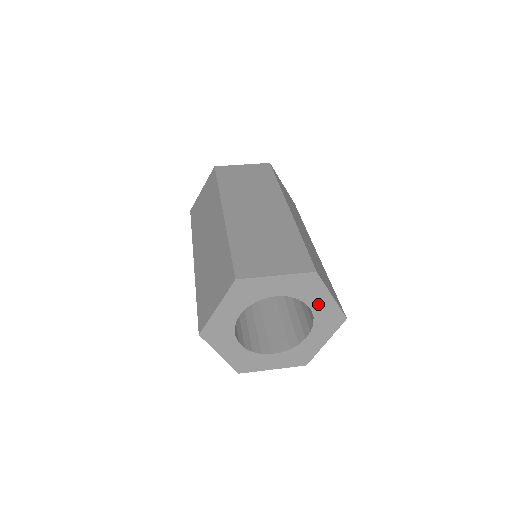
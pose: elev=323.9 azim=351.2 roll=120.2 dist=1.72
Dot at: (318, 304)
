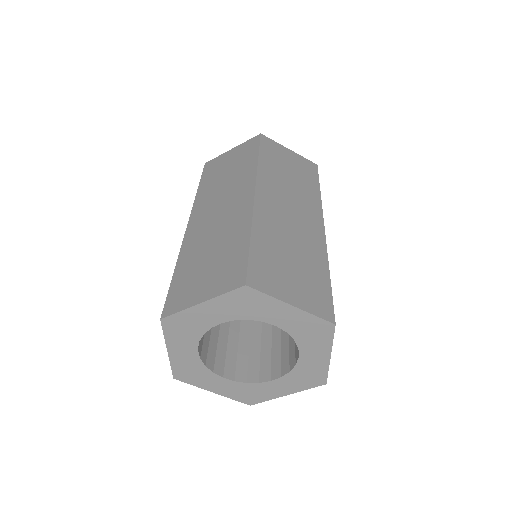
Dot at: (310, 356)
